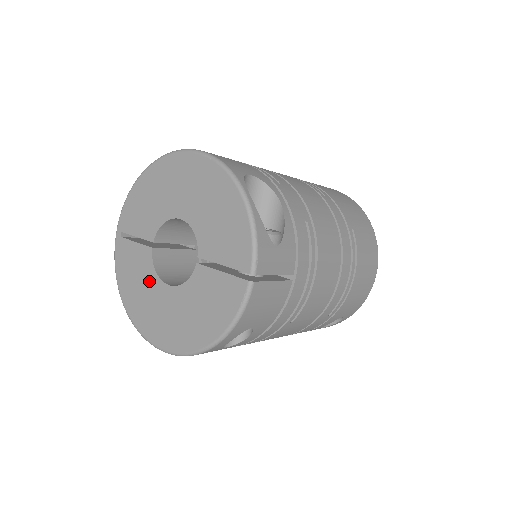
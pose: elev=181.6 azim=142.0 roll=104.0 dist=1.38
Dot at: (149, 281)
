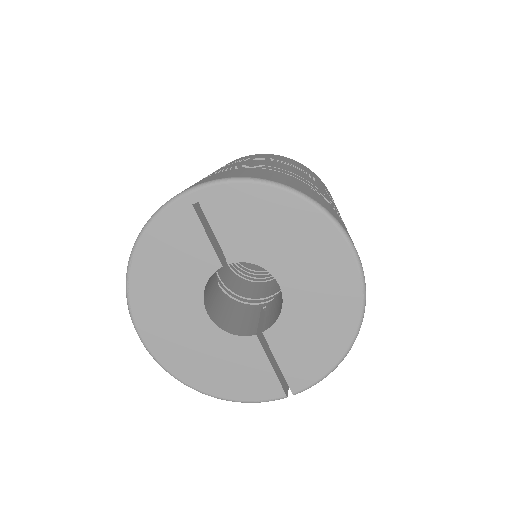
Dot at: (188, 286)
